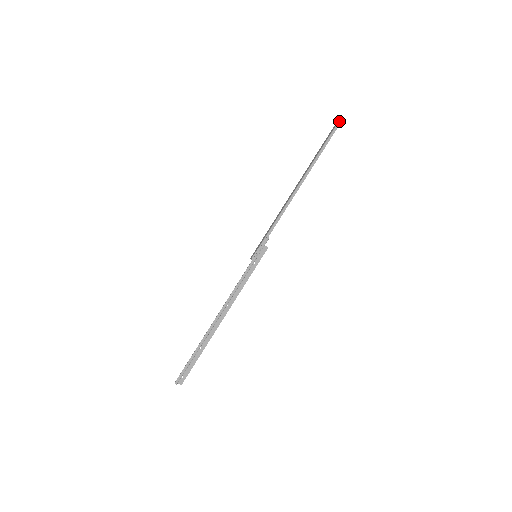
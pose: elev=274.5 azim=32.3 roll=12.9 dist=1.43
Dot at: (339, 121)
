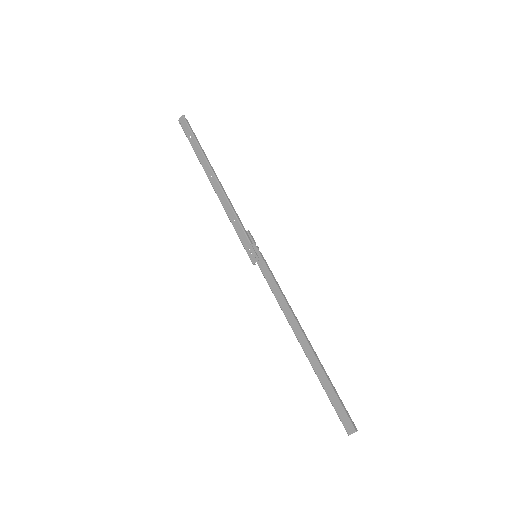
Dot at: (183, 116)
